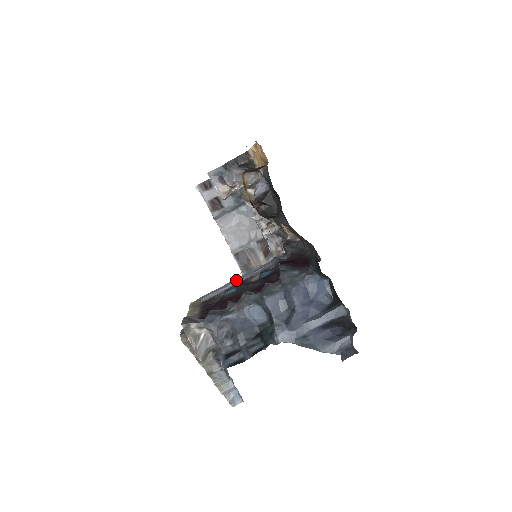
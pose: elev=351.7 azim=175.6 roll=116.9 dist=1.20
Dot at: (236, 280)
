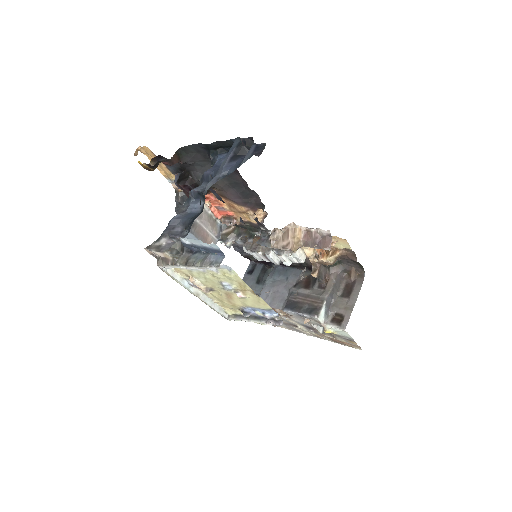
Dot at: occluded
